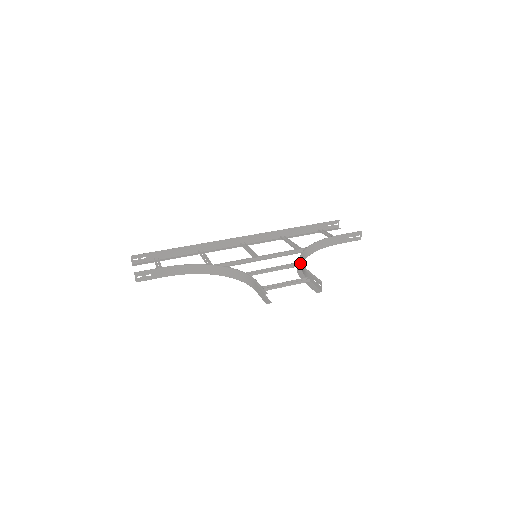
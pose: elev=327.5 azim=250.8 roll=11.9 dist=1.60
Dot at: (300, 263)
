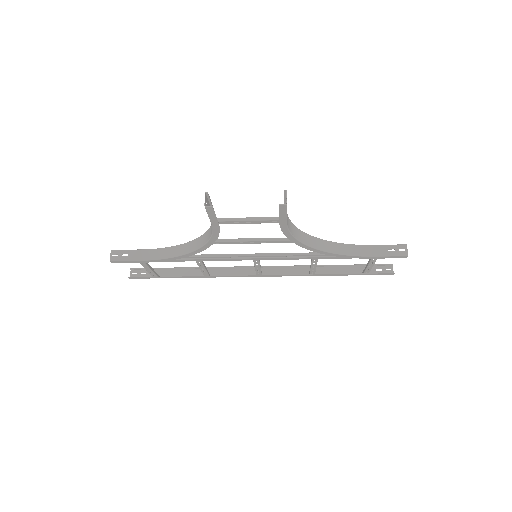
Dot at: occluded
